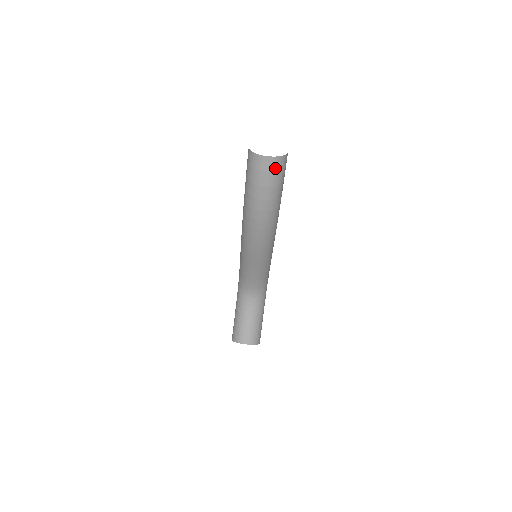
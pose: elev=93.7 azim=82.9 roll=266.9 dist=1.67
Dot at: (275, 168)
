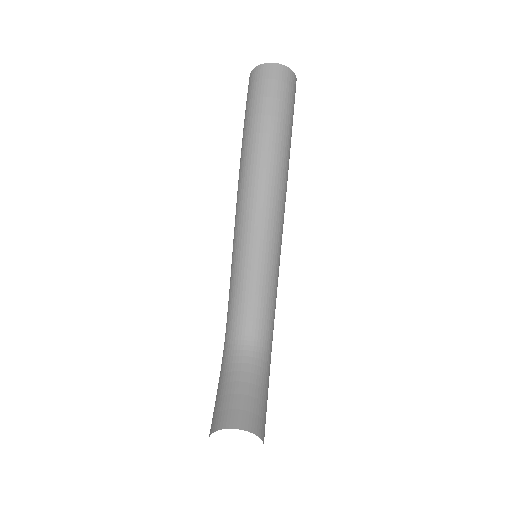
Dot at: (283, 78)
